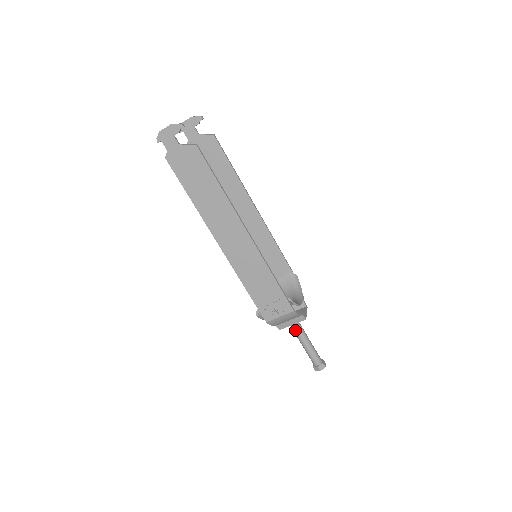
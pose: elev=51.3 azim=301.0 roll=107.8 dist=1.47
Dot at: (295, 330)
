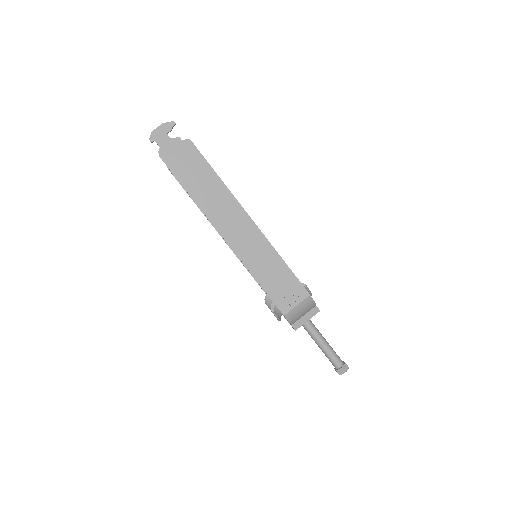
Dot at: (310, 330)
